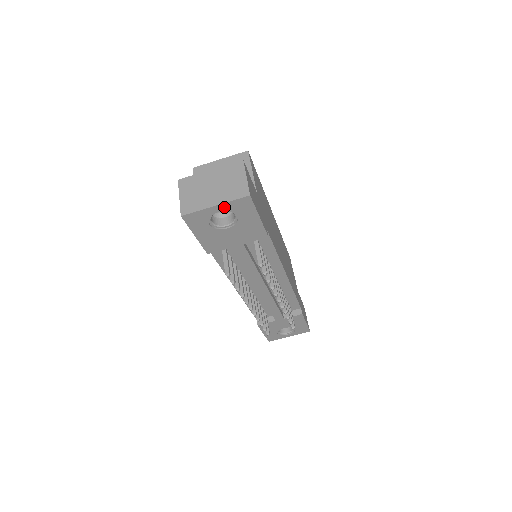
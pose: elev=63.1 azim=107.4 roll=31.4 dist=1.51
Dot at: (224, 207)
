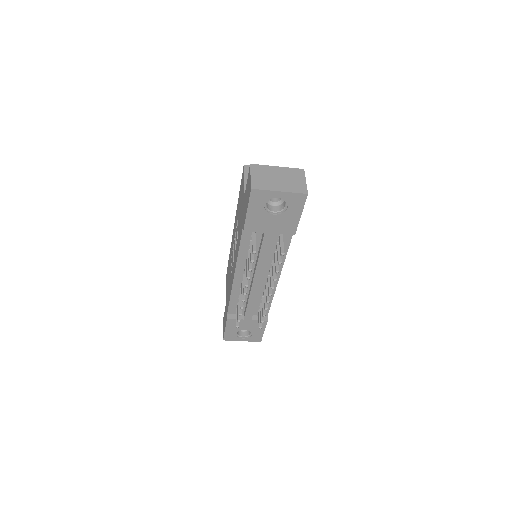
Dot at: (285, 195)
